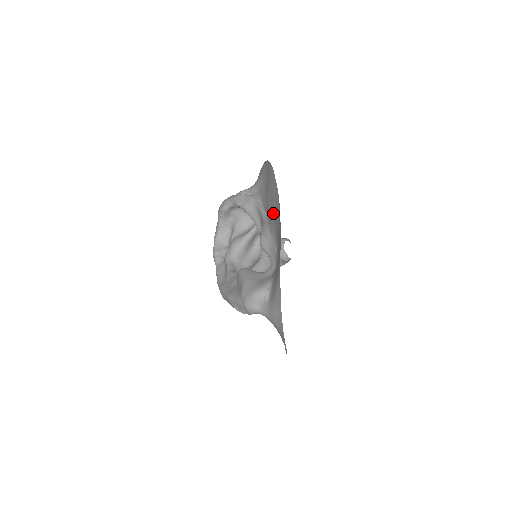
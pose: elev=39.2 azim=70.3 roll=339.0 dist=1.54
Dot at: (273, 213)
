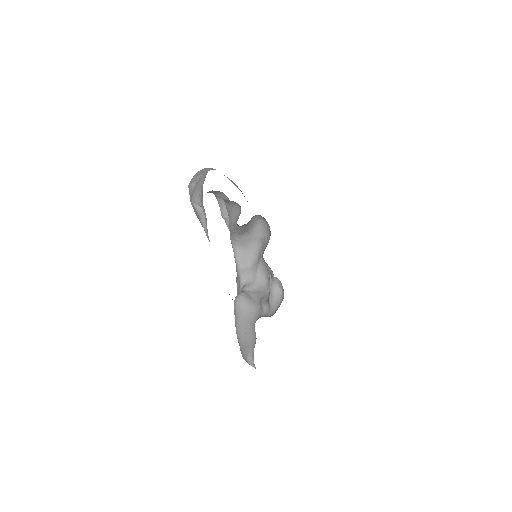
Dot at: occluded
